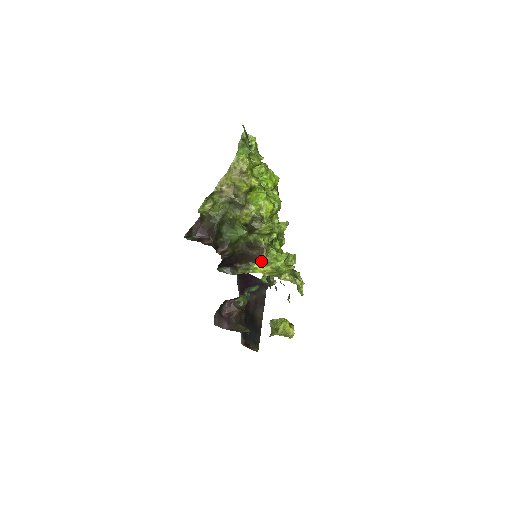
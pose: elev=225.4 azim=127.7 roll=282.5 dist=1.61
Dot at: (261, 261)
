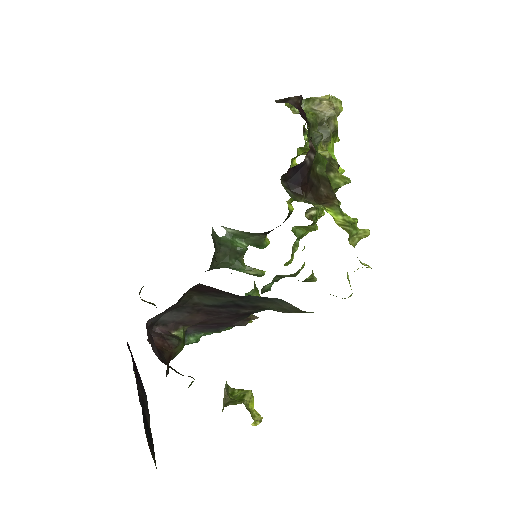
Dot at: (333, 205)
